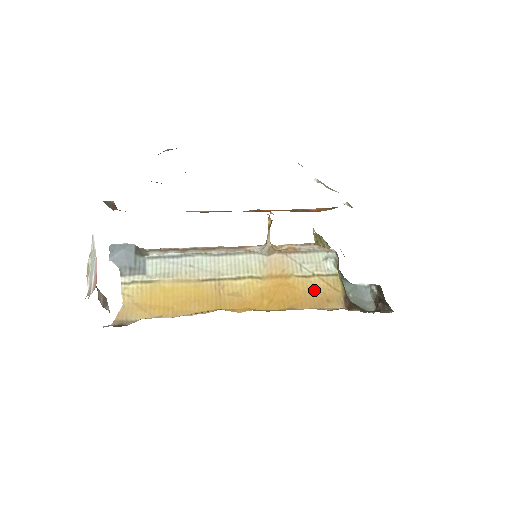
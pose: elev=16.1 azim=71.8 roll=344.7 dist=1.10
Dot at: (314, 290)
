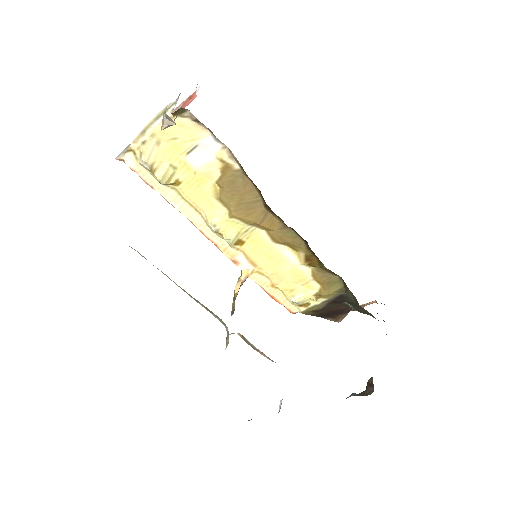
Dot at: occluded
